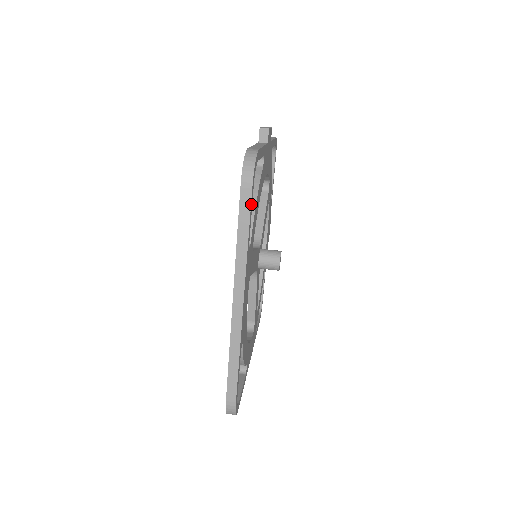
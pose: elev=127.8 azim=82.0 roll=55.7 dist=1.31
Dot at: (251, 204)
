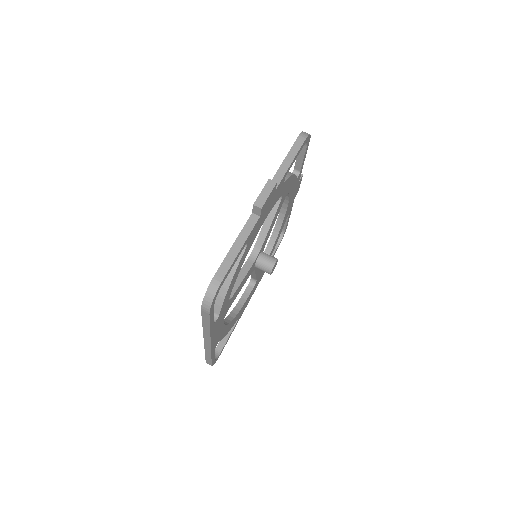
Dot at: (211, 316)
